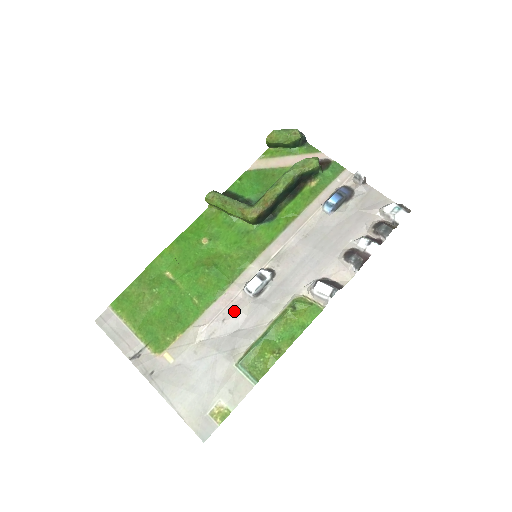
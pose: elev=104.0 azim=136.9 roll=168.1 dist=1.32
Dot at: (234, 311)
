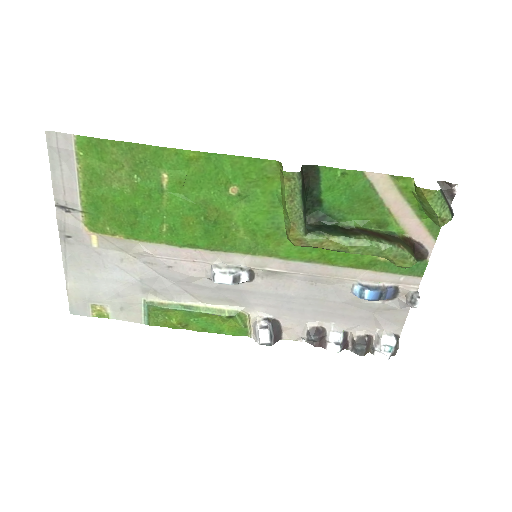
Dot at: (186, 271)
